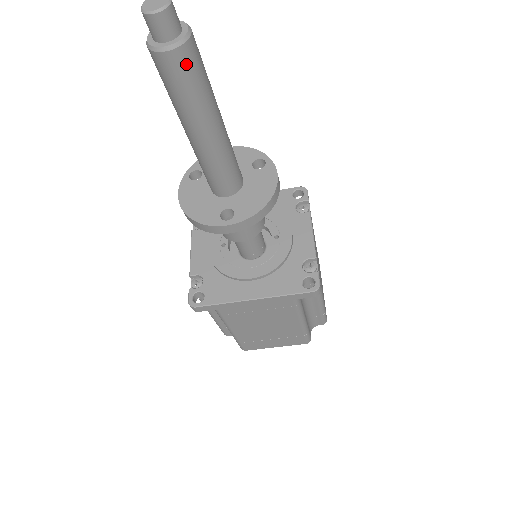
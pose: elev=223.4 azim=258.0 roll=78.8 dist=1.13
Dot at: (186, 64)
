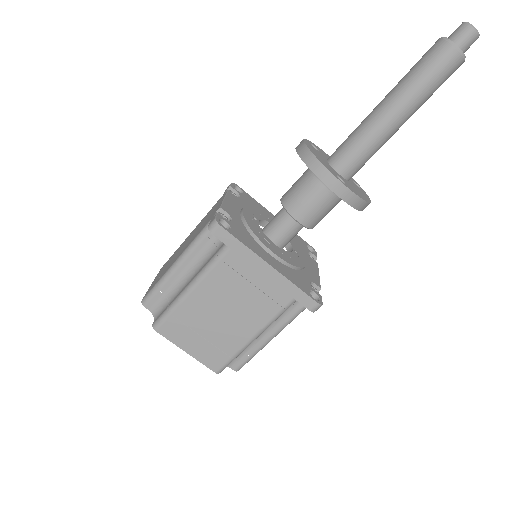
Dot at: (451, 68)
